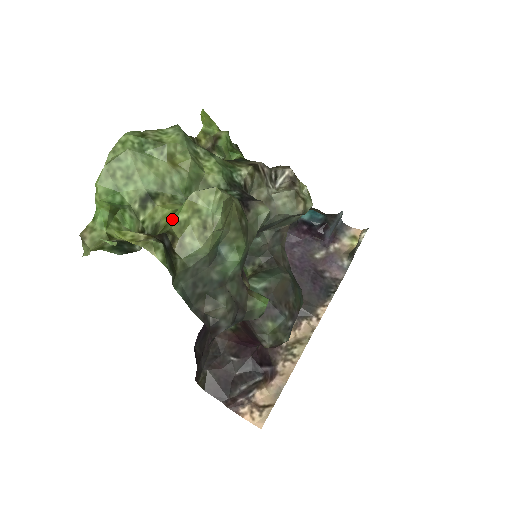
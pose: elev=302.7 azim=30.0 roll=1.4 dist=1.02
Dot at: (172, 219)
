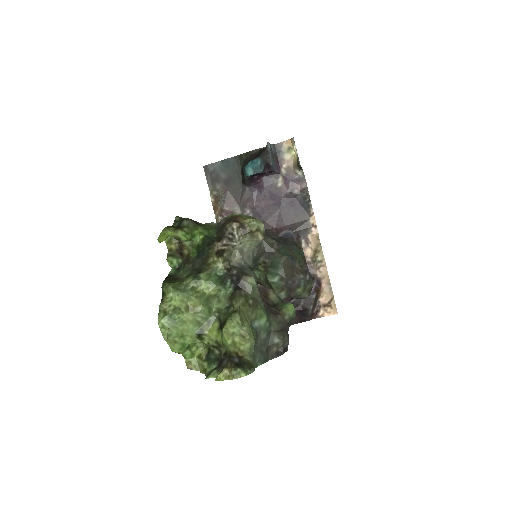
Dot at: (224, 343)
